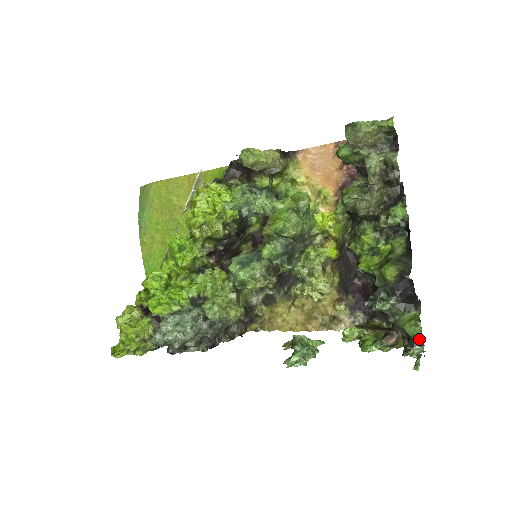
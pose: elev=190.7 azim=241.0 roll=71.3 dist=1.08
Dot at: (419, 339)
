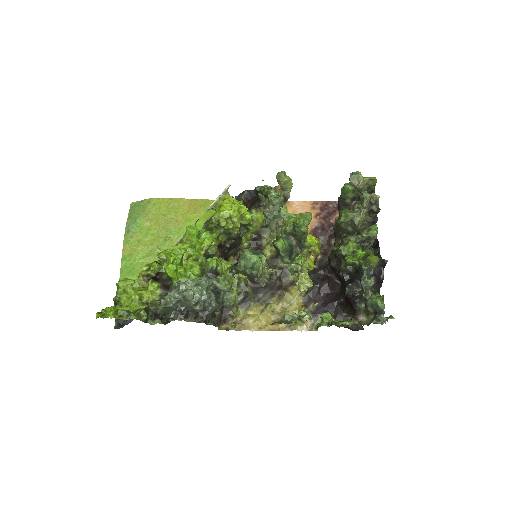
Dot at: (383, 311)
